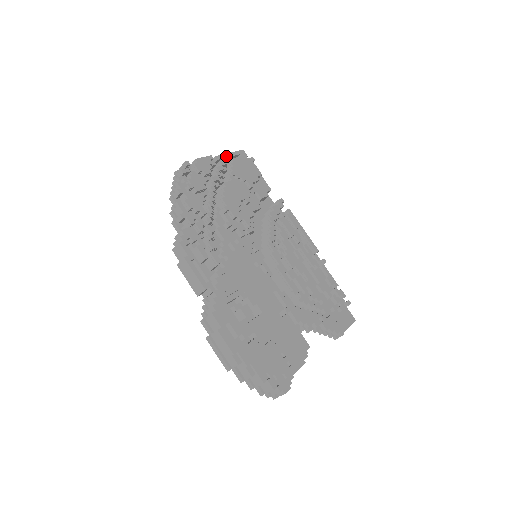
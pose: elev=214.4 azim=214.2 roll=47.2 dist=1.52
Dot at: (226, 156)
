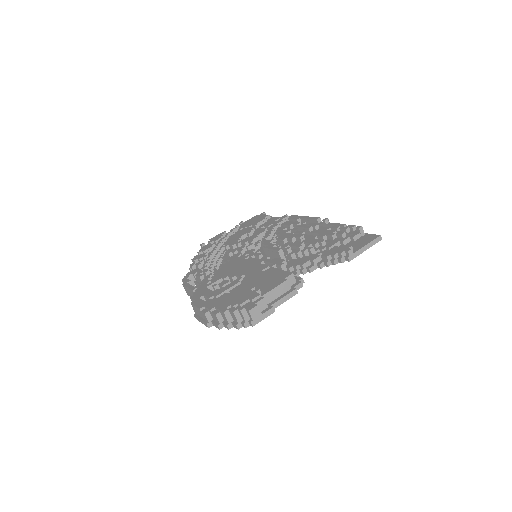
Dot at: (237, 225)
